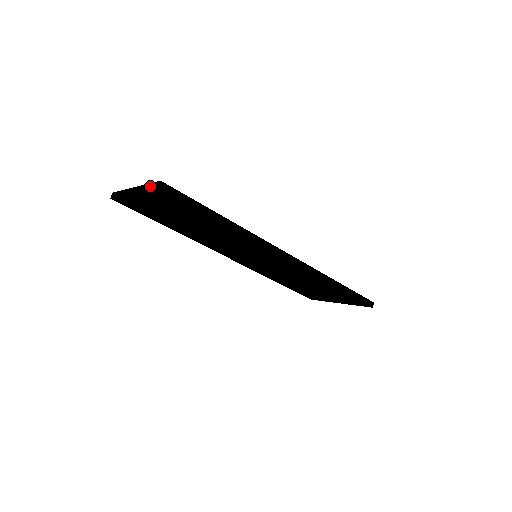
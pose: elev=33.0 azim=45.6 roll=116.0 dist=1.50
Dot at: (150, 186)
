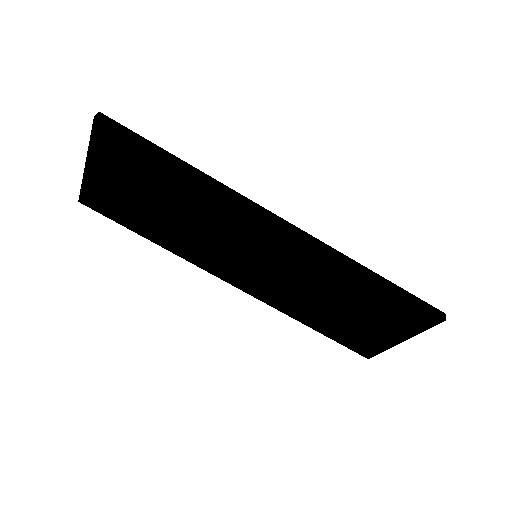
Dot at: (93, 130)
